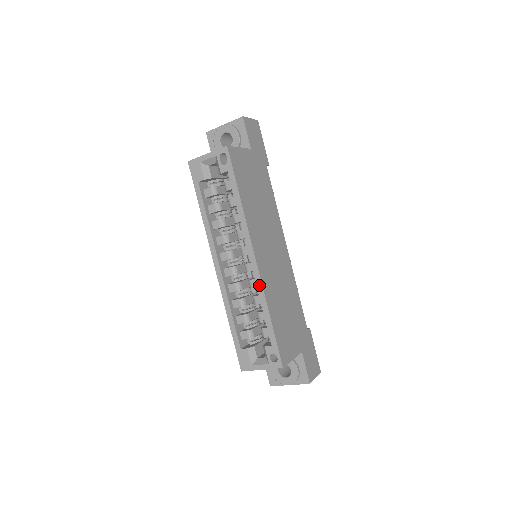
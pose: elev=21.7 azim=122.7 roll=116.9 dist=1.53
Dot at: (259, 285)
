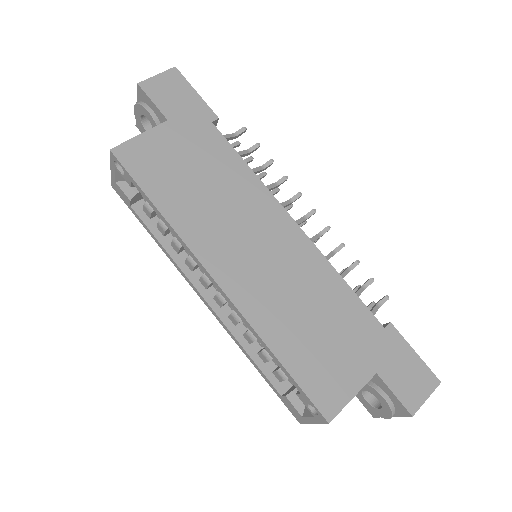
Dot at: (240, 316)
